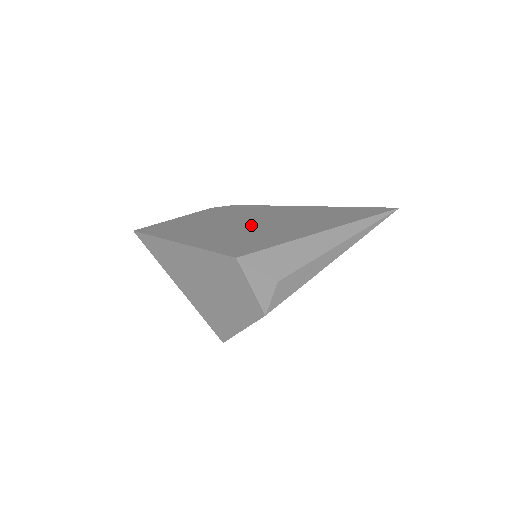
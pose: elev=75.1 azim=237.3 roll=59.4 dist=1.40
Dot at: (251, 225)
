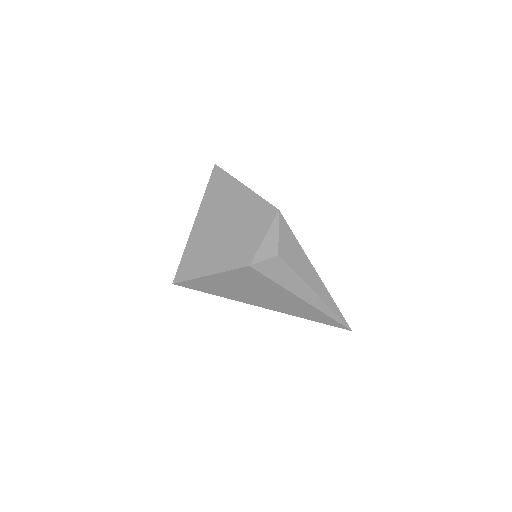
Dot at: occluded
